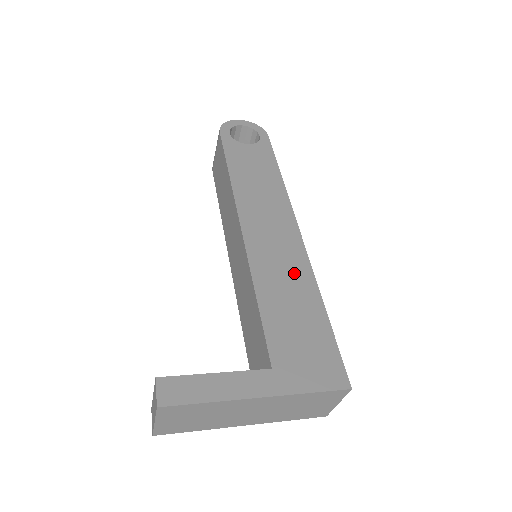
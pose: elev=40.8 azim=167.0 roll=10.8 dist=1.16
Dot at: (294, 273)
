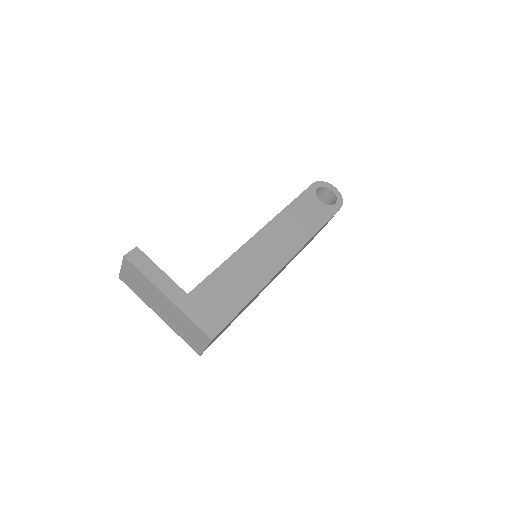
Dot at: (256, 274)
